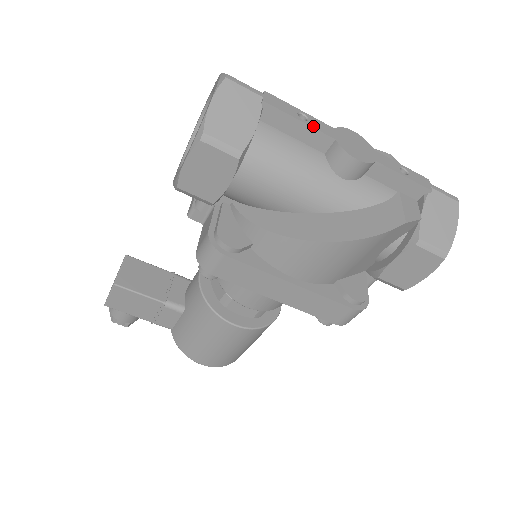
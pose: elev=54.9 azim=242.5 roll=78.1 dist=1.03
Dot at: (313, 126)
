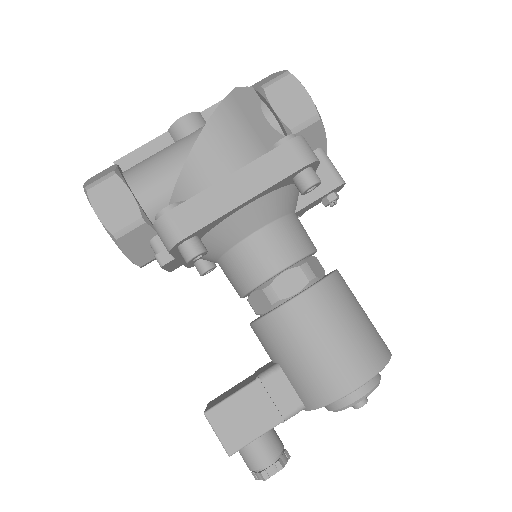
Dot at: (151, 142)
